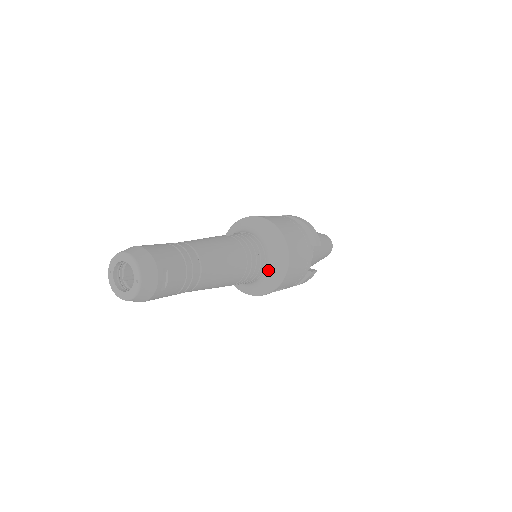
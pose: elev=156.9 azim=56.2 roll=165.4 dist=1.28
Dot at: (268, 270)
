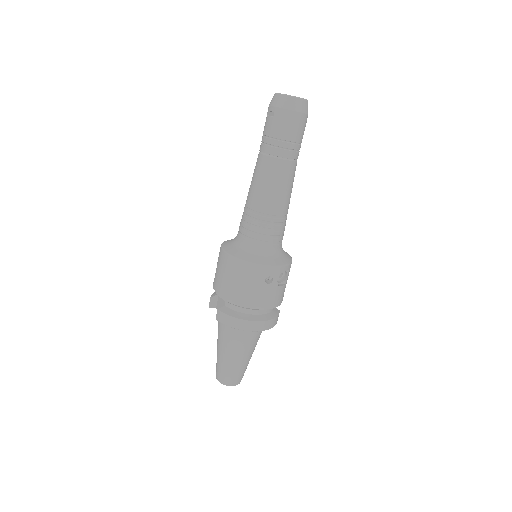
Dot at: occluded
